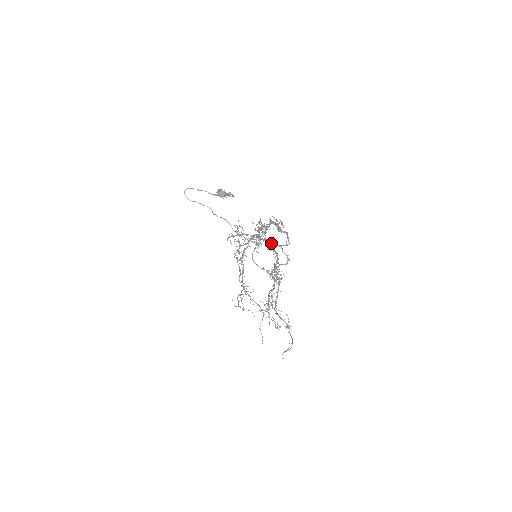
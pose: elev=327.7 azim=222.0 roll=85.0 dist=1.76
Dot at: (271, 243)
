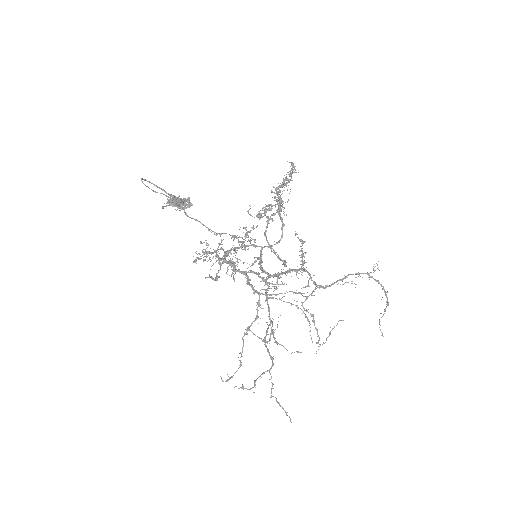
Dot at: occluded
